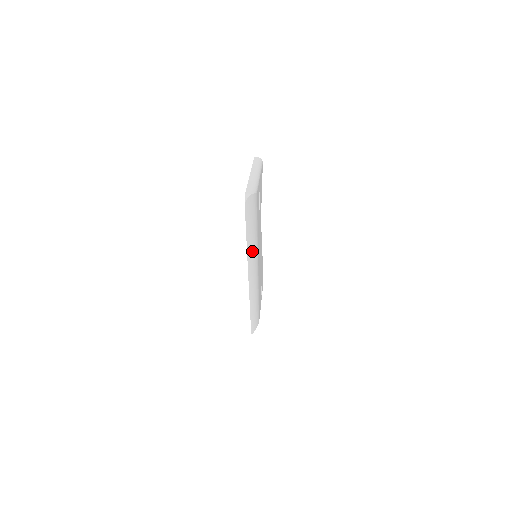
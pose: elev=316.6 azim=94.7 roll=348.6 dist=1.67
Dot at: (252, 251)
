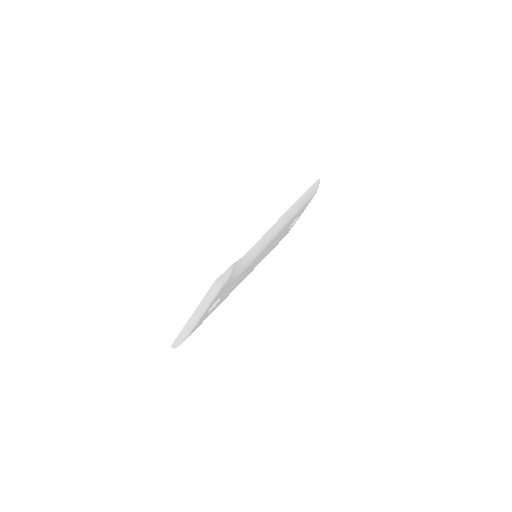
Dot at: occluded
